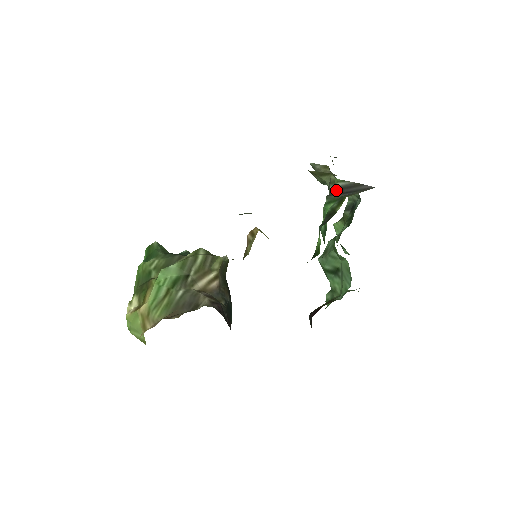
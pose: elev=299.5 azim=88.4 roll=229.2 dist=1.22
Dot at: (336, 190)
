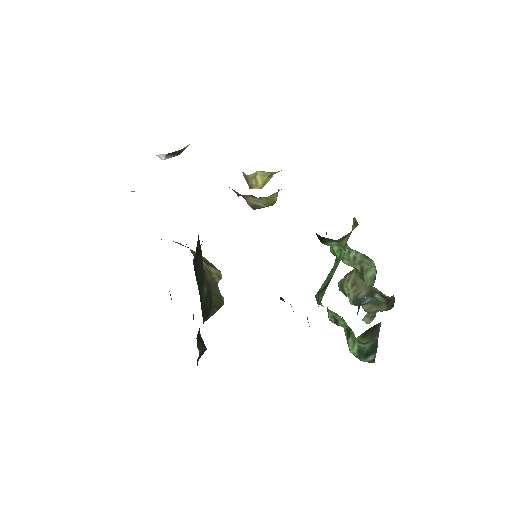
Dot at: occluded
